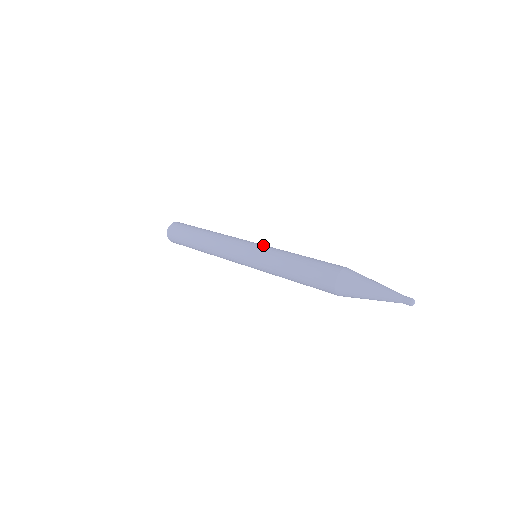
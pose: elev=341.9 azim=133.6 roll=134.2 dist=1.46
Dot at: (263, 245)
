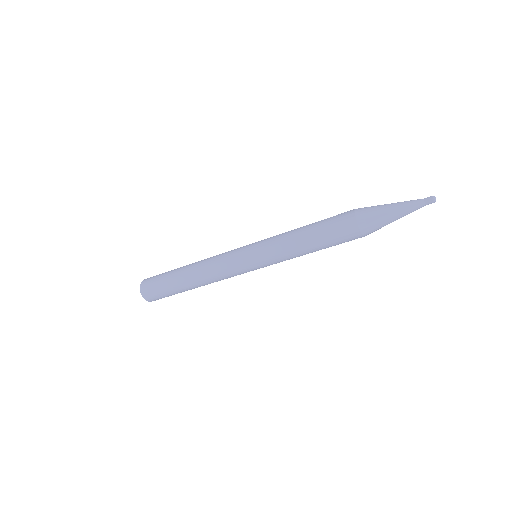
Dot at: occluded
